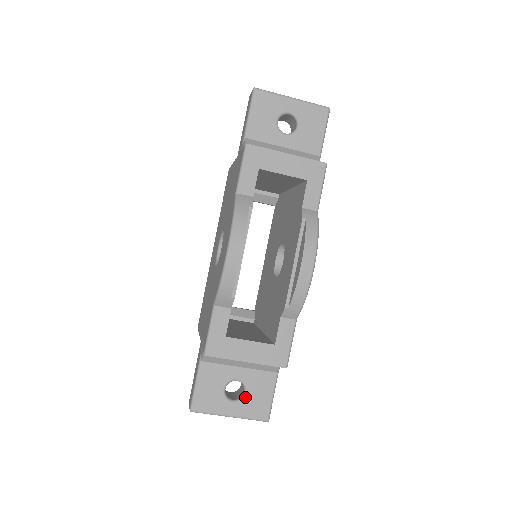
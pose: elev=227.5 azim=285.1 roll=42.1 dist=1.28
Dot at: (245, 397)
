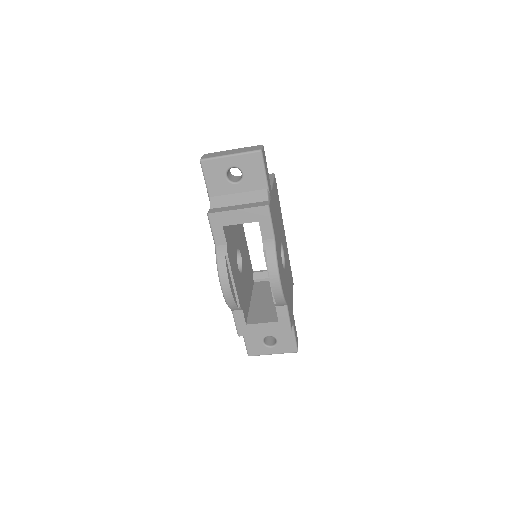
Dot at: (277, 343)
